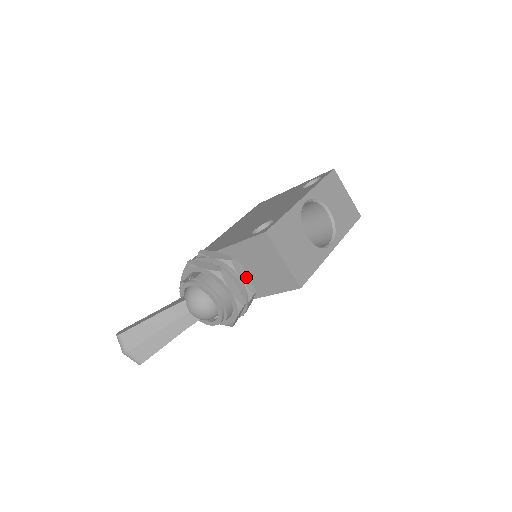
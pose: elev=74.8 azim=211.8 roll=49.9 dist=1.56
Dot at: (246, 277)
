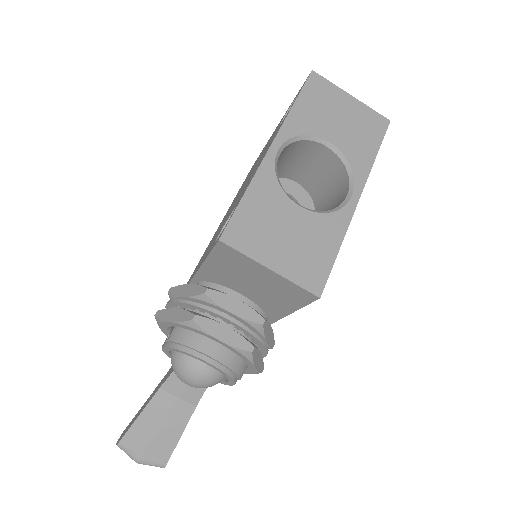
Dot at: (240, 306)
